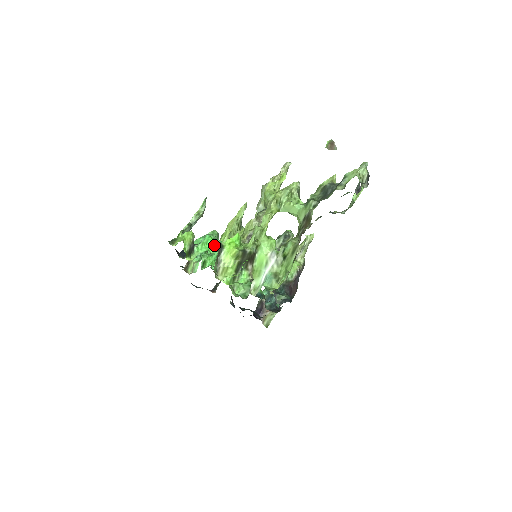
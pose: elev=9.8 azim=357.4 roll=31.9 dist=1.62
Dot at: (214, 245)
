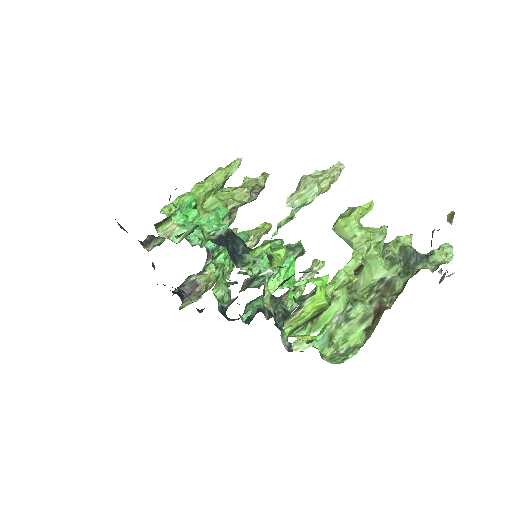
Dot at: occluded
